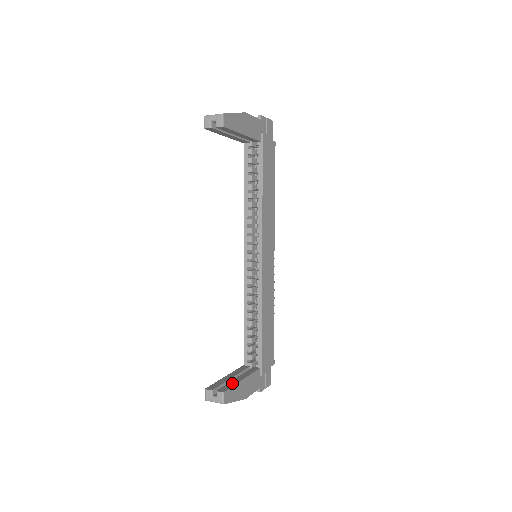
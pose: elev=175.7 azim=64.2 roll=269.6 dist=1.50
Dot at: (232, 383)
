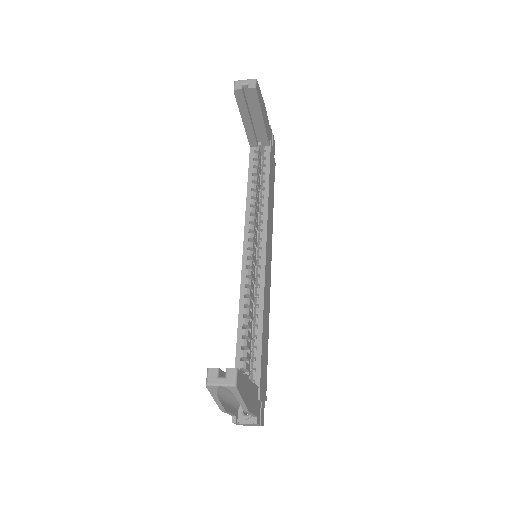
Dot at: occluded
